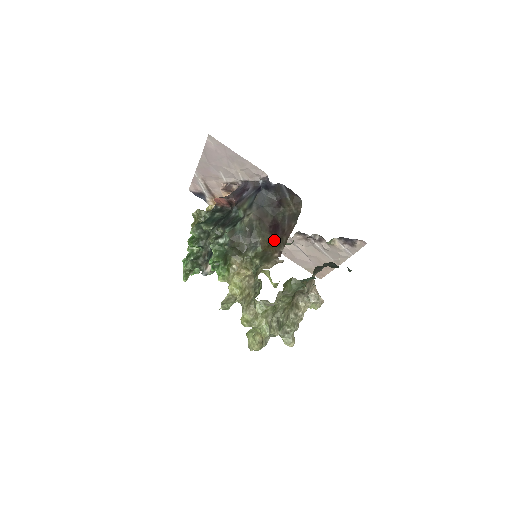
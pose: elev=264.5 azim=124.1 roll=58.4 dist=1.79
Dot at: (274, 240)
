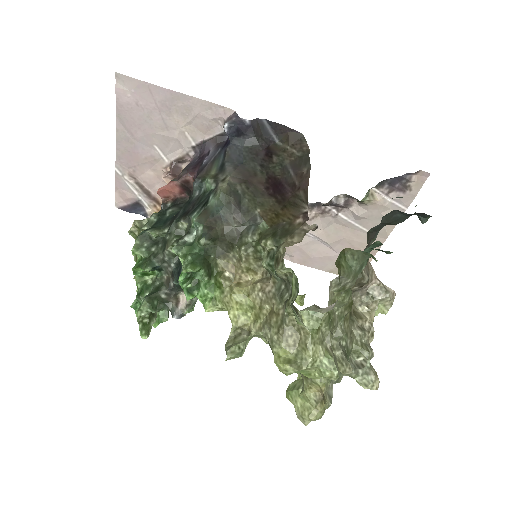
Dot at: (283, 204)
